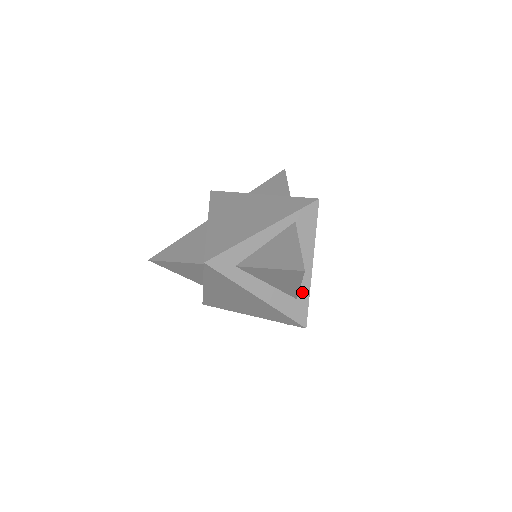
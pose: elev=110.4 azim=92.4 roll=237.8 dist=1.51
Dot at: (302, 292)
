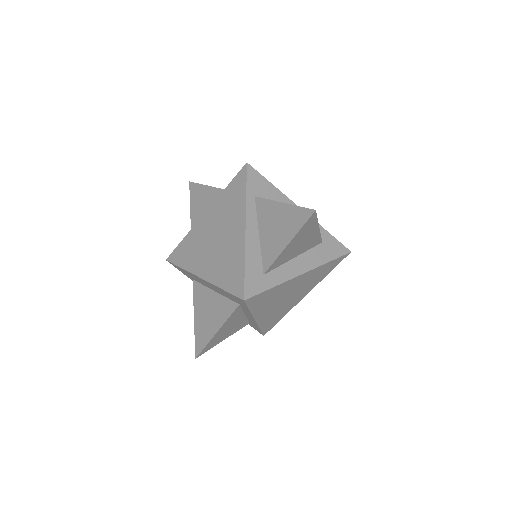
Dot at: occluded
